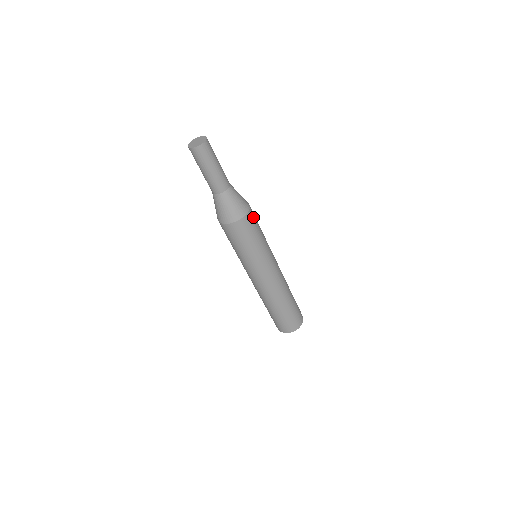
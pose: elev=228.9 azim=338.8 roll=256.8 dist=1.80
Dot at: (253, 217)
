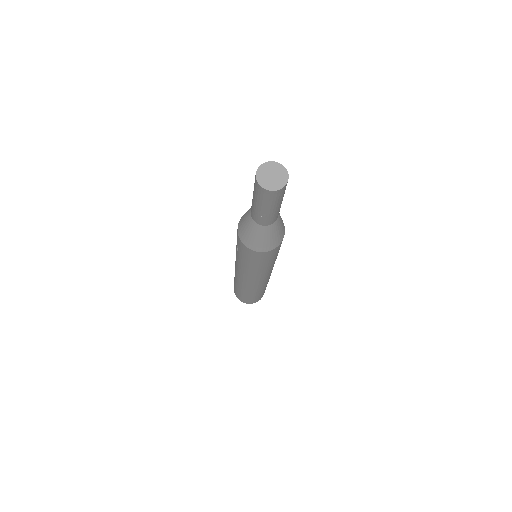
Dot at: occluded
